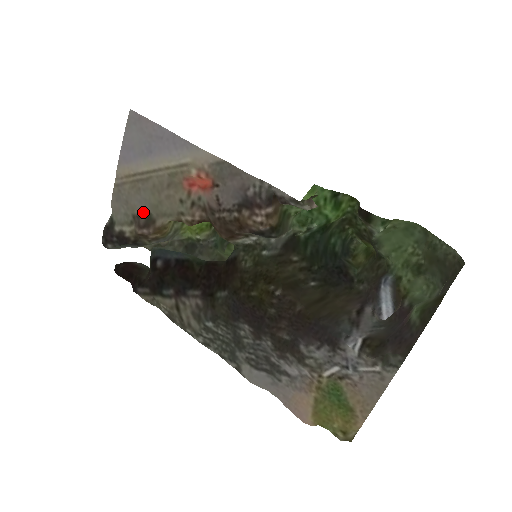
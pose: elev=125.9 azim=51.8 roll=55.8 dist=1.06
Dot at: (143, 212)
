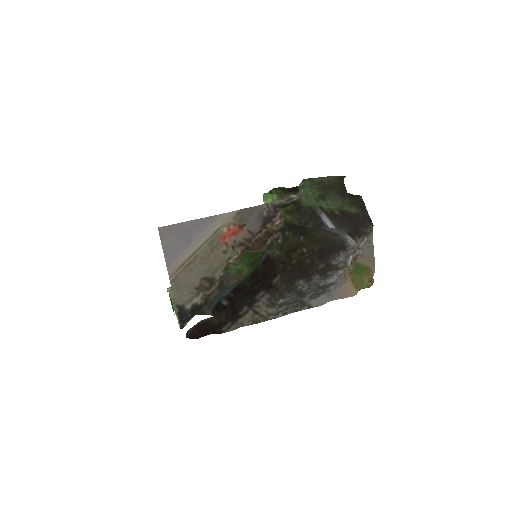
Dot at: (201, 281)
